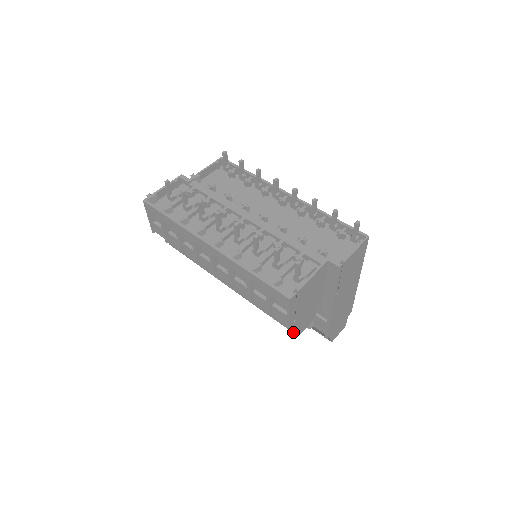
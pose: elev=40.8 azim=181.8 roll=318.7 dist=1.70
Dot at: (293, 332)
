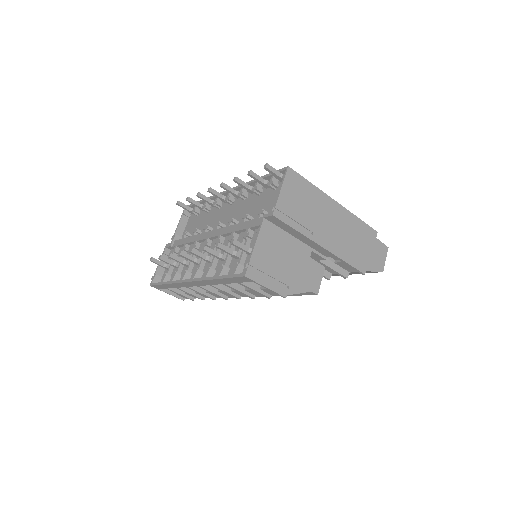
Dot at: occluded
